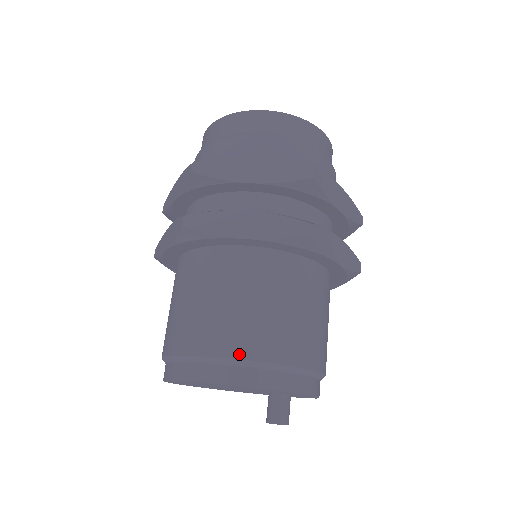
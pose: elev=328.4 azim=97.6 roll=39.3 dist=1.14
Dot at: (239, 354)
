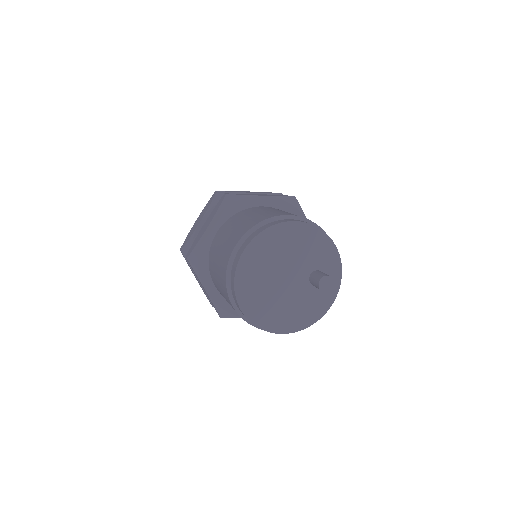
Dot at: (291, 215)
